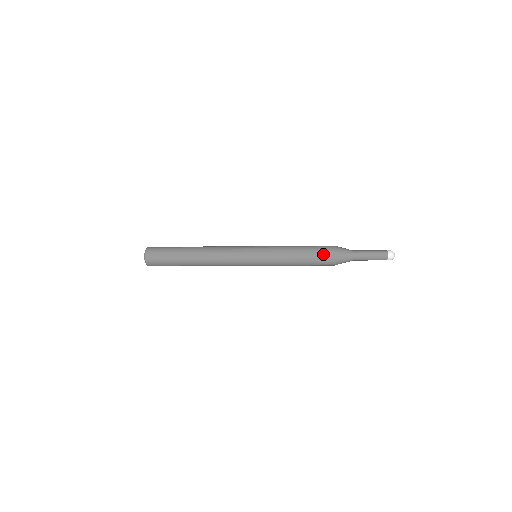
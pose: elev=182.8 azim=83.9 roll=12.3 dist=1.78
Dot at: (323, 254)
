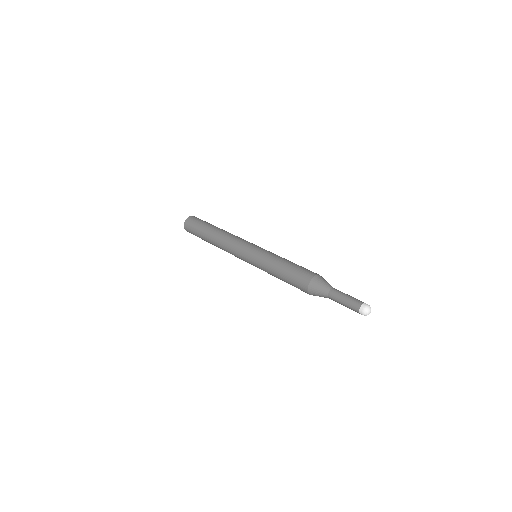
Dot at: (299, 287)
